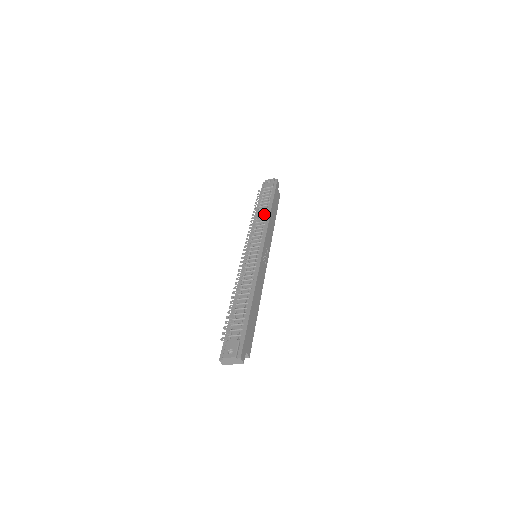
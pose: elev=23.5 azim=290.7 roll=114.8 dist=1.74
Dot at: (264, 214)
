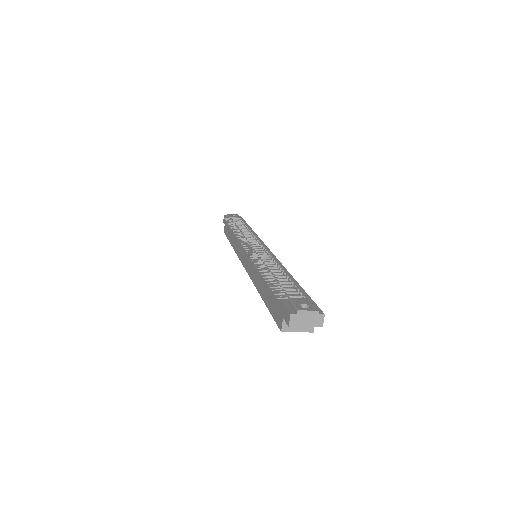
Dot at: (247, 229)
